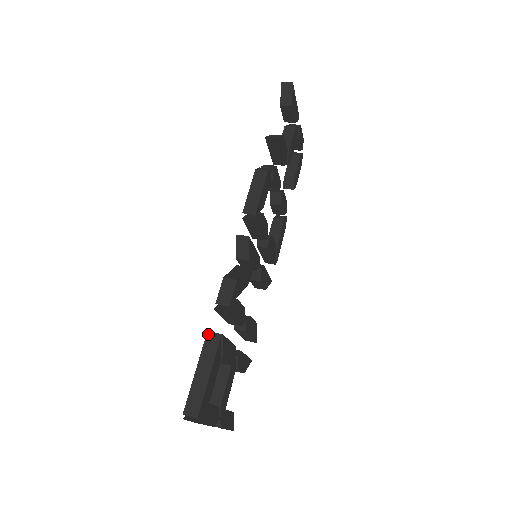
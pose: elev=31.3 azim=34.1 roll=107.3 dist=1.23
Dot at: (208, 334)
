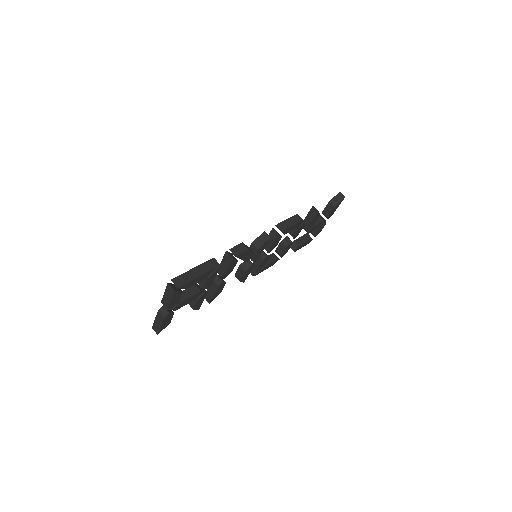
Dot at: (214, 258)
